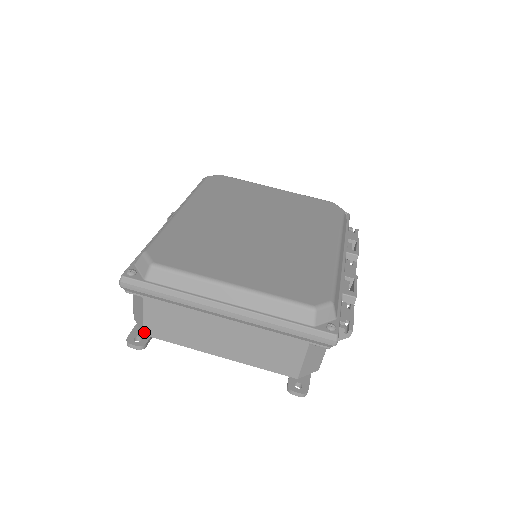
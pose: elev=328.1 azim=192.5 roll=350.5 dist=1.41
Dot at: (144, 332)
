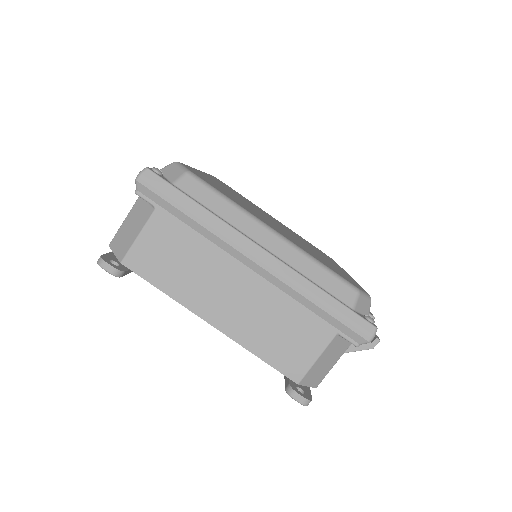
Dot at: (125, 259)
